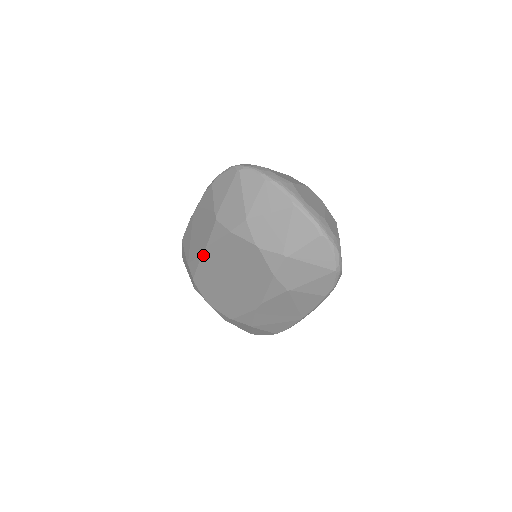
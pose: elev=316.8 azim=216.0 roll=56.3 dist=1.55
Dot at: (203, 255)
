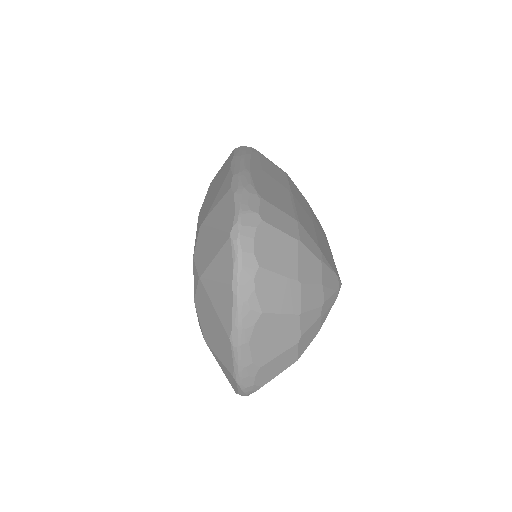
Dot at: occluded
